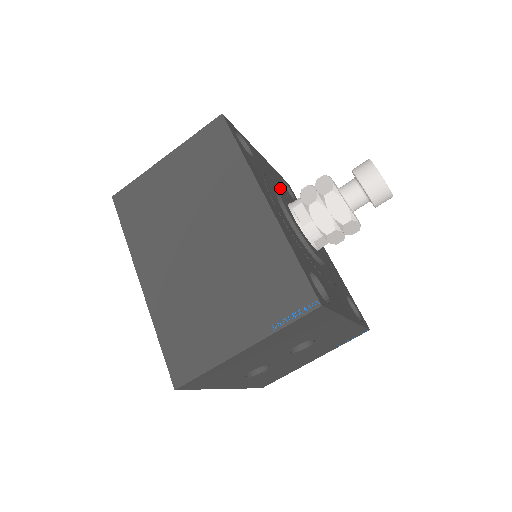
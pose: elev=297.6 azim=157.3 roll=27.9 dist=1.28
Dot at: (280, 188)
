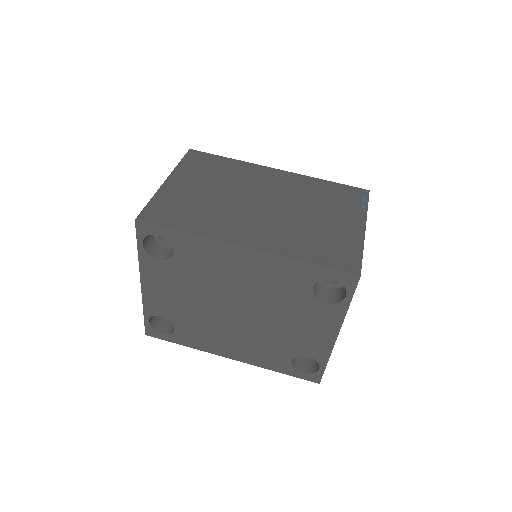
Dot at: occluded
